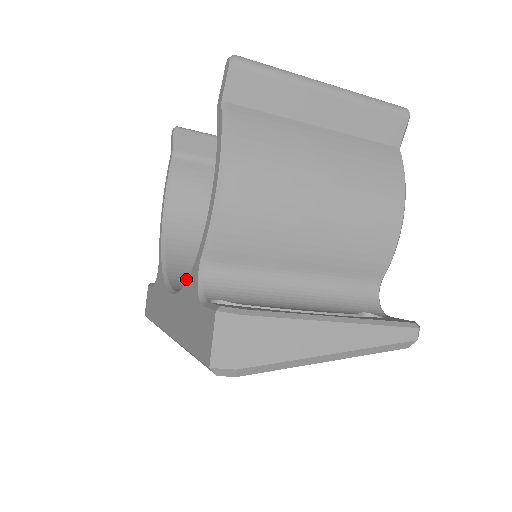
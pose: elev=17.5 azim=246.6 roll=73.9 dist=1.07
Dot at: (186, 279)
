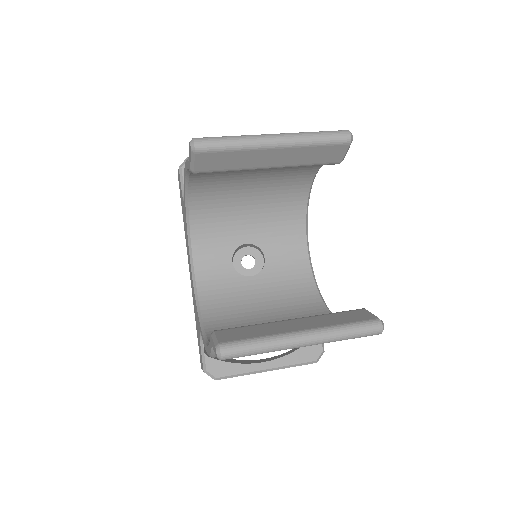
Dot at: (205, 232)
